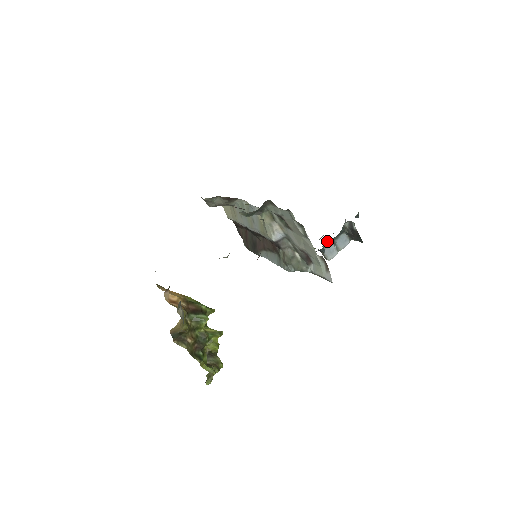
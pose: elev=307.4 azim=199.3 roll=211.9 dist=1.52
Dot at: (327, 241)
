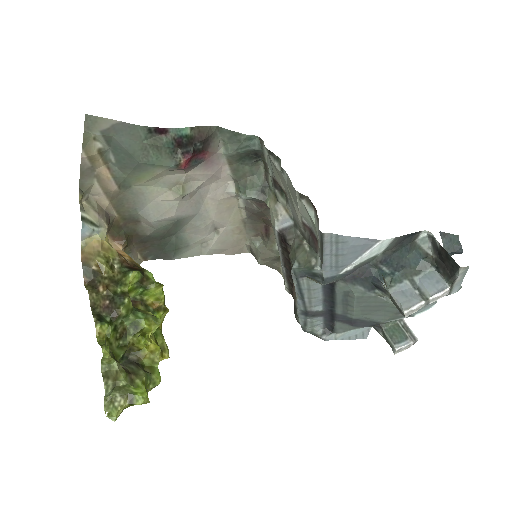
Dot at: (396, 276)
